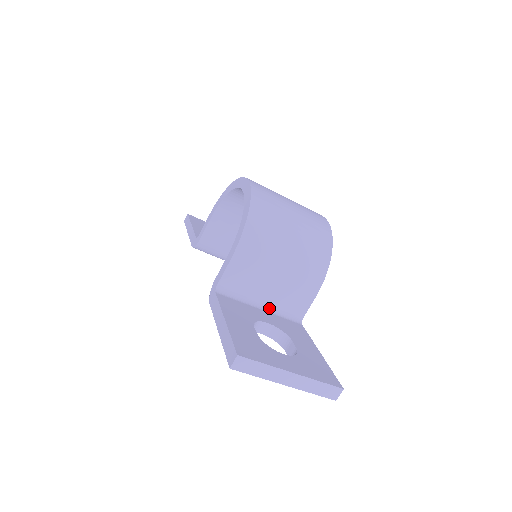
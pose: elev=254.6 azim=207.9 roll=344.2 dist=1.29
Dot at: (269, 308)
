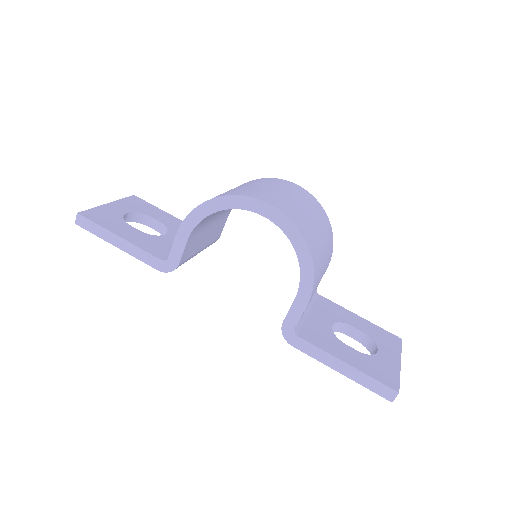
Dot at: (309, 305)
